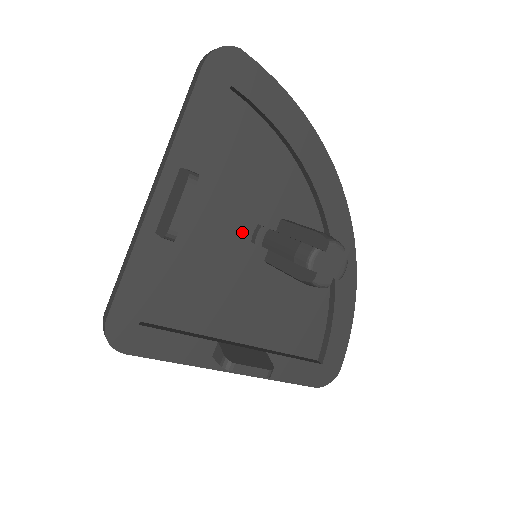
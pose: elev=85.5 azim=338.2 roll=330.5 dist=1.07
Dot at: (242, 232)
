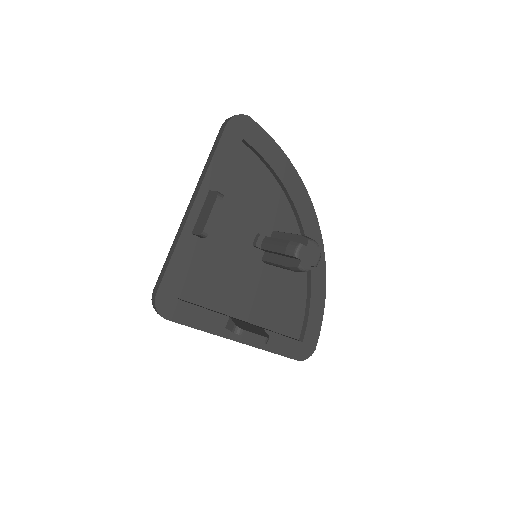
Dot at: (247, 238)
